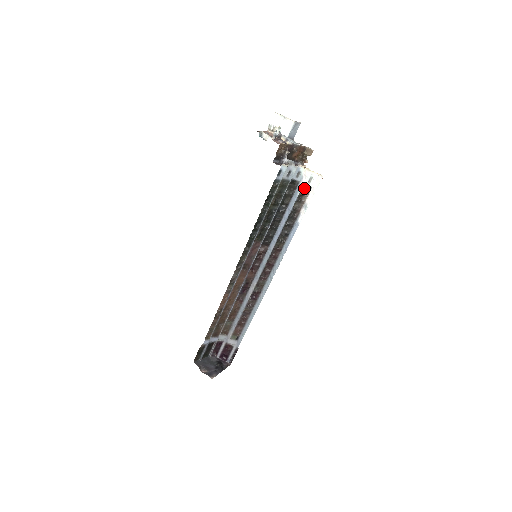
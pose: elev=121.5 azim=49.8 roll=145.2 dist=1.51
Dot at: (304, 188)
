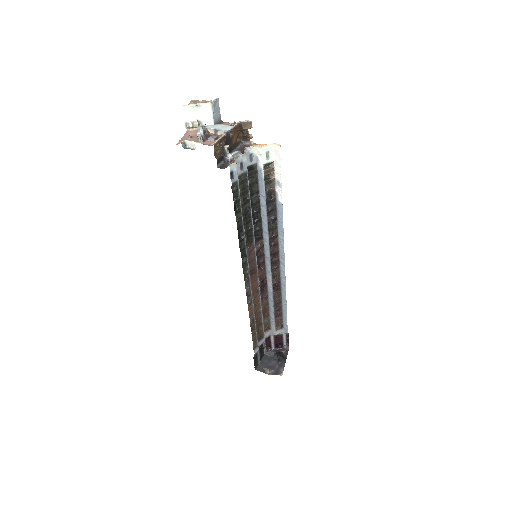
Dot at: (265, 166)
